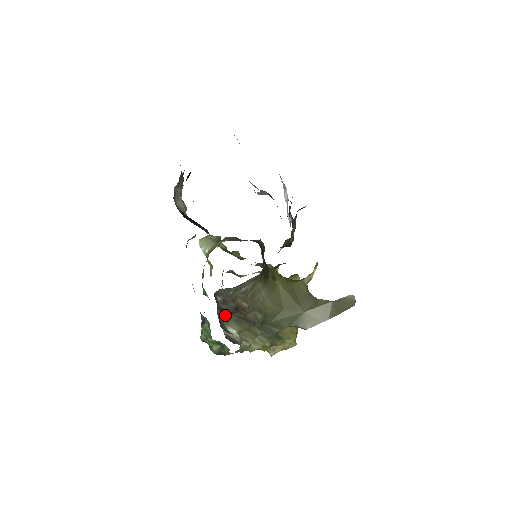
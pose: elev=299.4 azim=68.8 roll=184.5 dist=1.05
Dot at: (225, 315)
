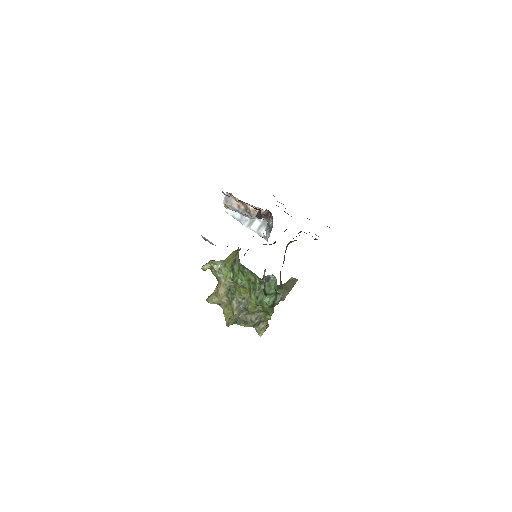
Dot at: occluded
